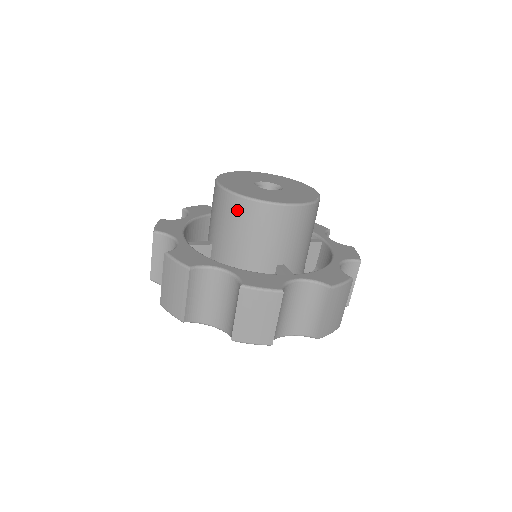
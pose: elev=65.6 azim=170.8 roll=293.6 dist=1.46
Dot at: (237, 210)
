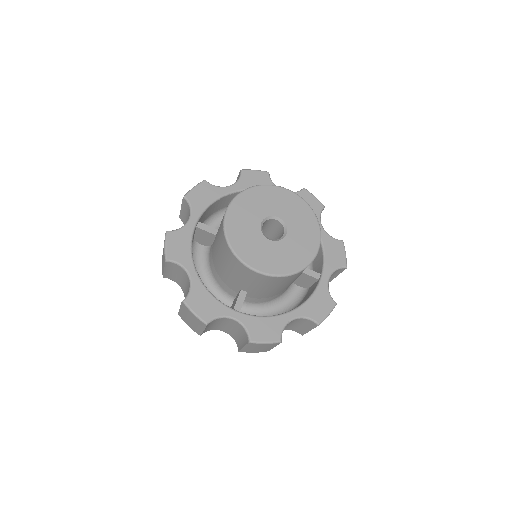
Dot at: (284, 281)
